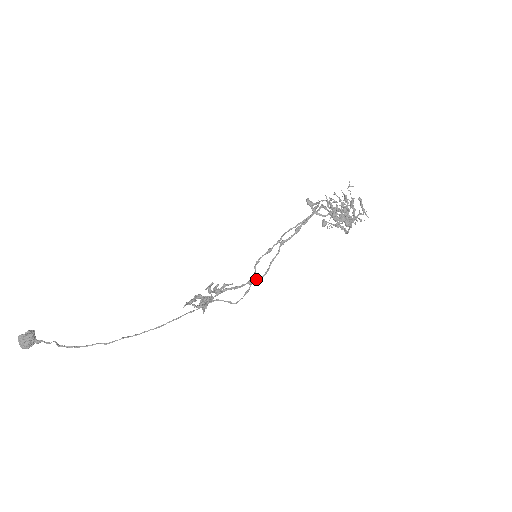
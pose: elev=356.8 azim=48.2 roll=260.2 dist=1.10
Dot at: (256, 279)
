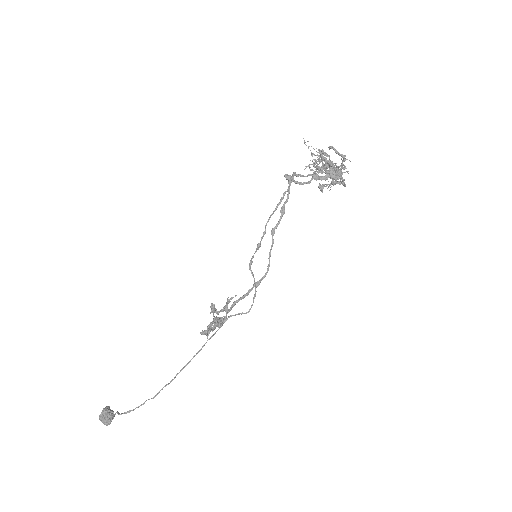
Dot at: (260, 279)
